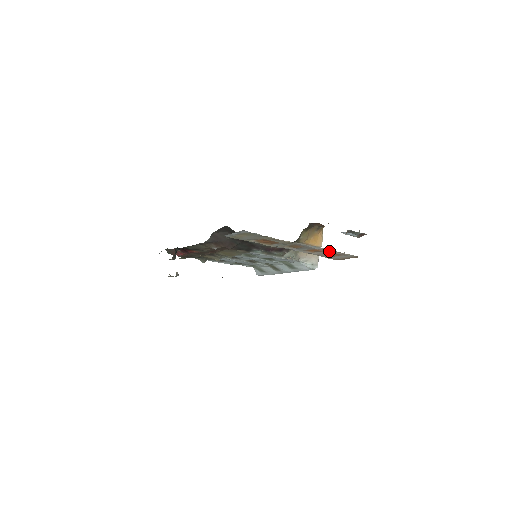
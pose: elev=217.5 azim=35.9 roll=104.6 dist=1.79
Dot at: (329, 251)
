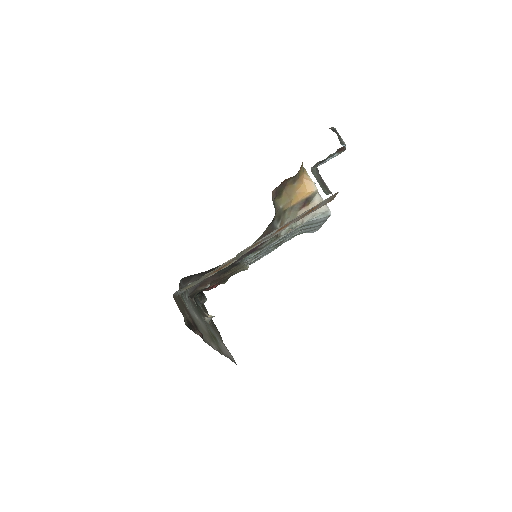
Dot at: occluded
